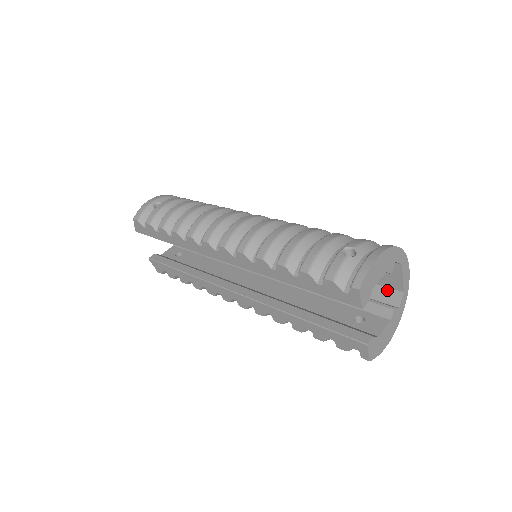
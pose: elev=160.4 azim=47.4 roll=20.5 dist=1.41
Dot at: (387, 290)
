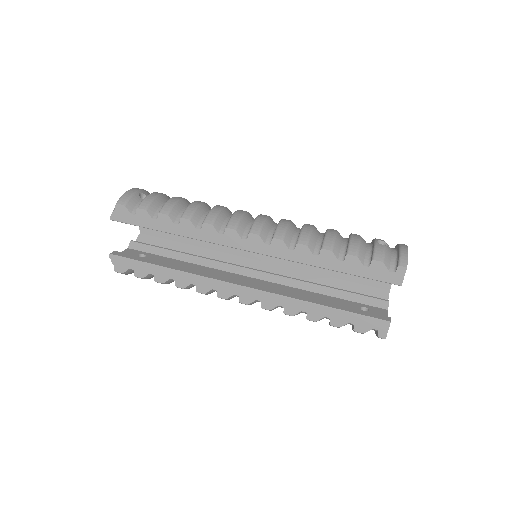
Dot at: (376, 289)
